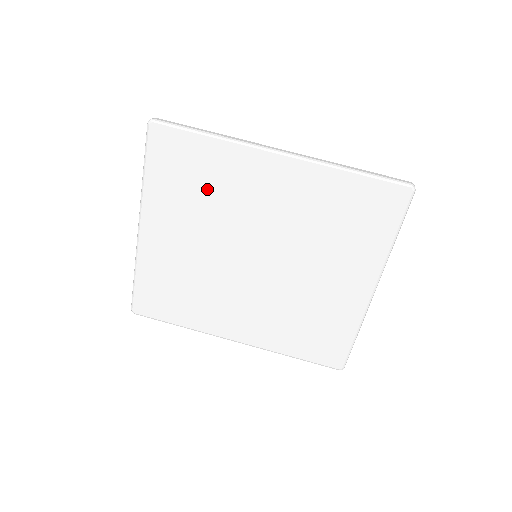
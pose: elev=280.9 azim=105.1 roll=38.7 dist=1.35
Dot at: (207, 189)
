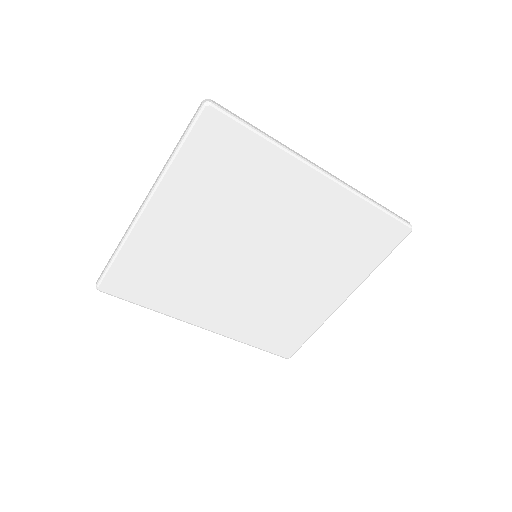
Dot at: (239, 187)
